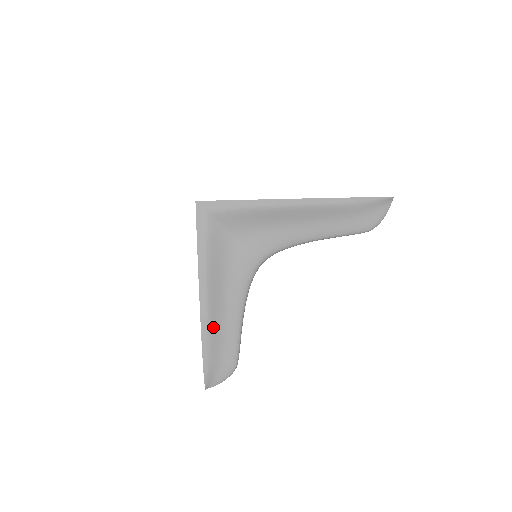
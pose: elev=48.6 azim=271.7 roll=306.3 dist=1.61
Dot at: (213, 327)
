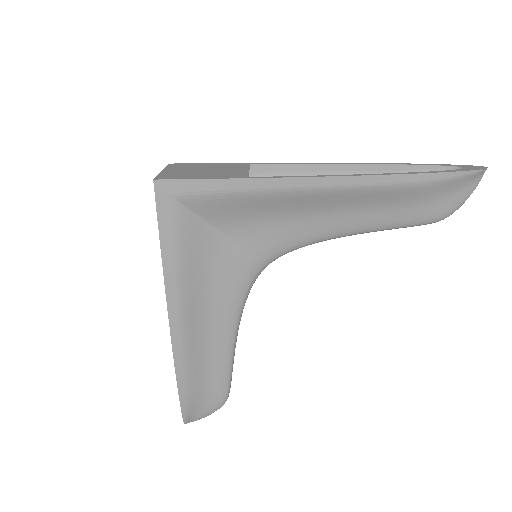
Dot at: (192, 358)
